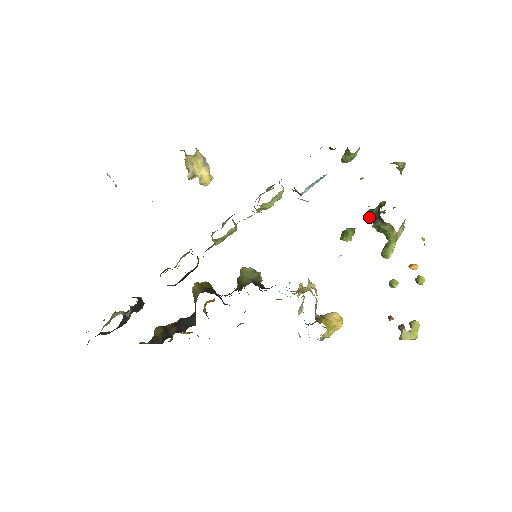
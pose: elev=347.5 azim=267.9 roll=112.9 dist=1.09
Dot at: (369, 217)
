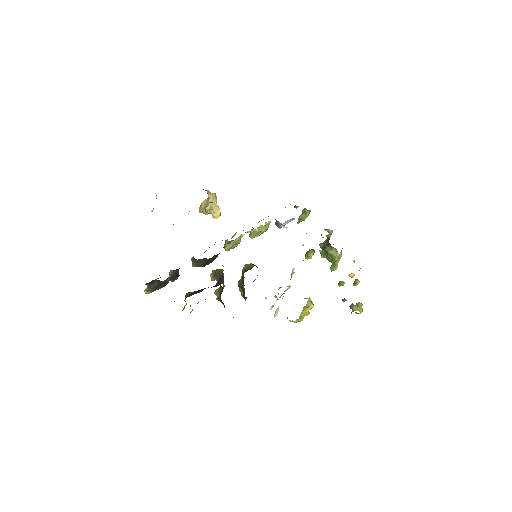
Dot at: (321, 247)
